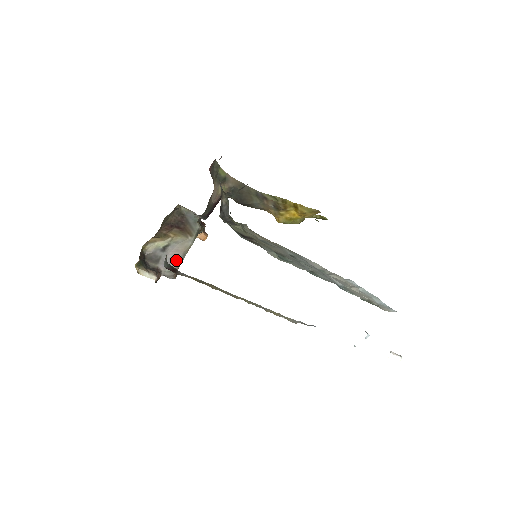
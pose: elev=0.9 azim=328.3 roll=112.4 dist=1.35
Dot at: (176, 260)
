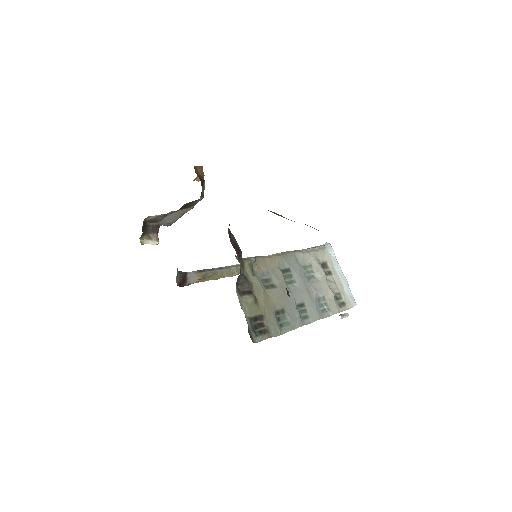
Dot at: (175, 218)
